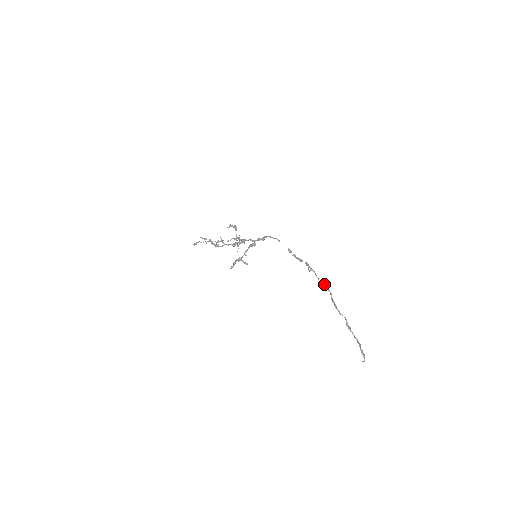
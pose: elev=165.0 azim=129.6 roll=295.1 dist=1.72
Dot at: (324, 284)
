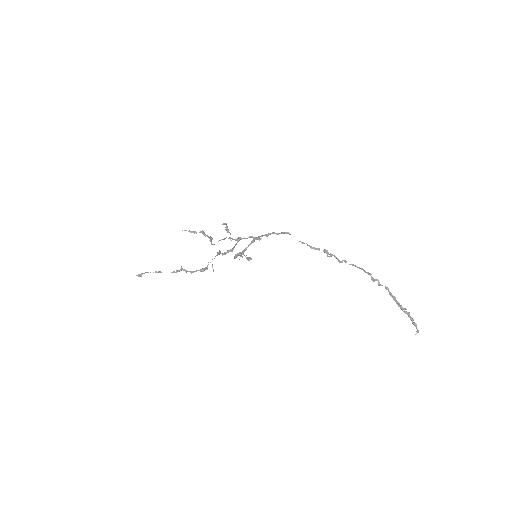
Dot at: (351, 264)
